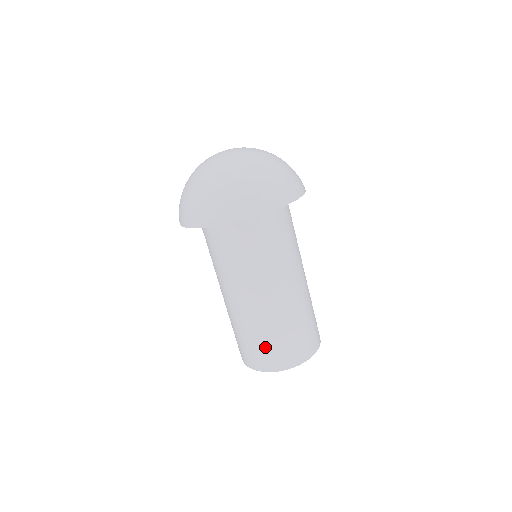
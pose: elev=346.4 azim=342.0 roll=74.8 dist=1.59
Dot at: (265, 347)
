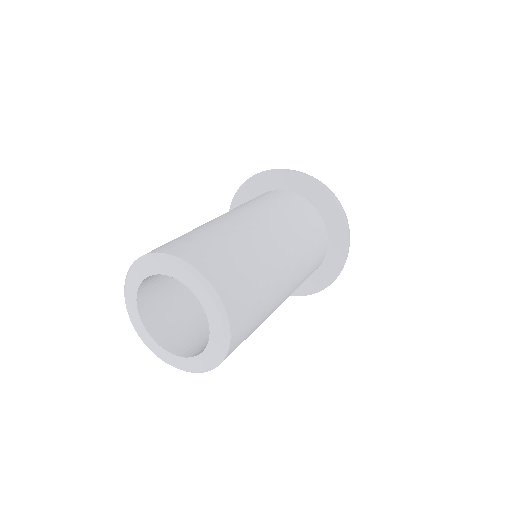
Dot at: (204, 241)
